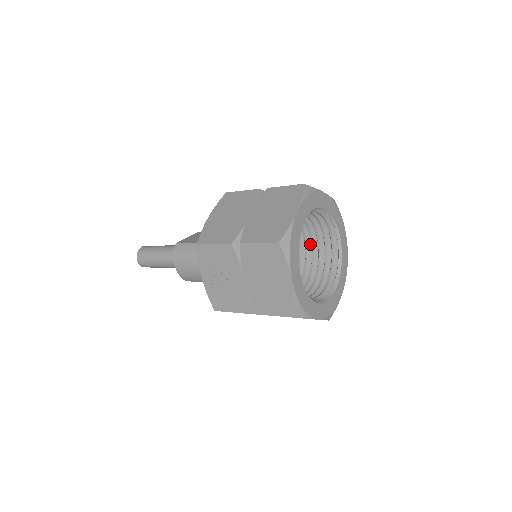
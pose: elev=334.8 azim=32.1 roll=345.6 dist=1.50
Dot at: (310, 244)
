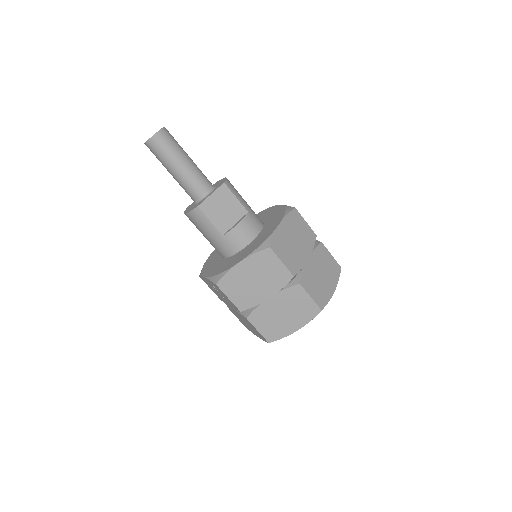
Dot at: occluded
